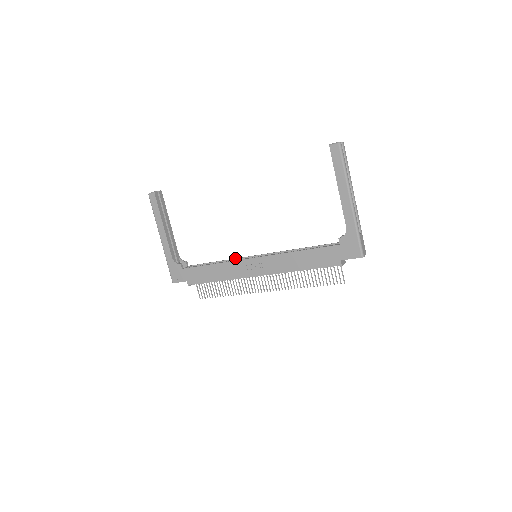
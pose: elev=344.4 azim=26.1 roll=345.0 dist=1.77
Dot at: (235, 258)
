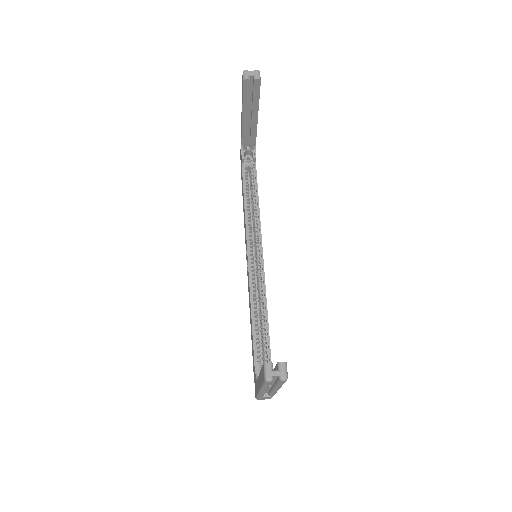
Dot at: (260, 225)
